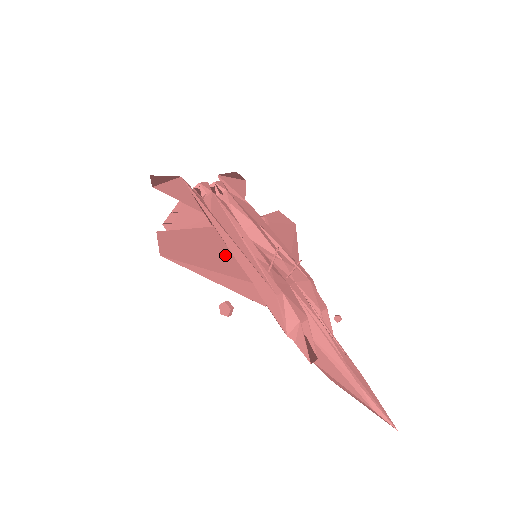
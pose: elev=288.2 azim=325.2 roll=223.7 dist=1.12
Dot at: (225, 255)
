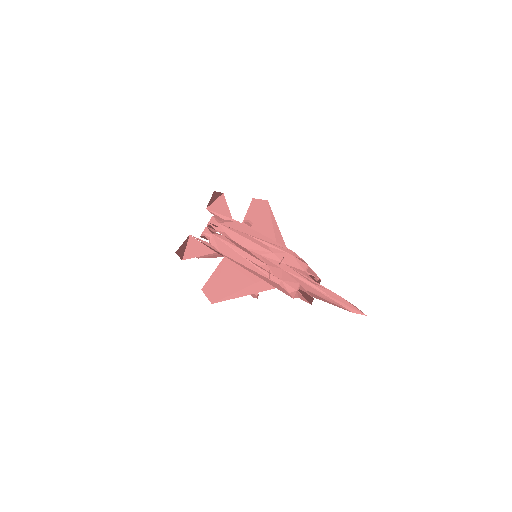
Dot at: (240, 272)
